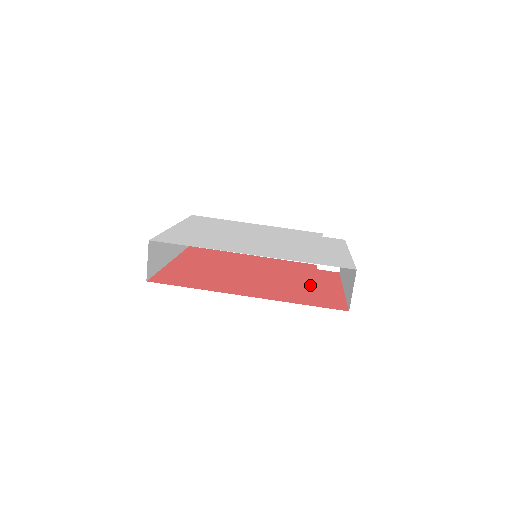
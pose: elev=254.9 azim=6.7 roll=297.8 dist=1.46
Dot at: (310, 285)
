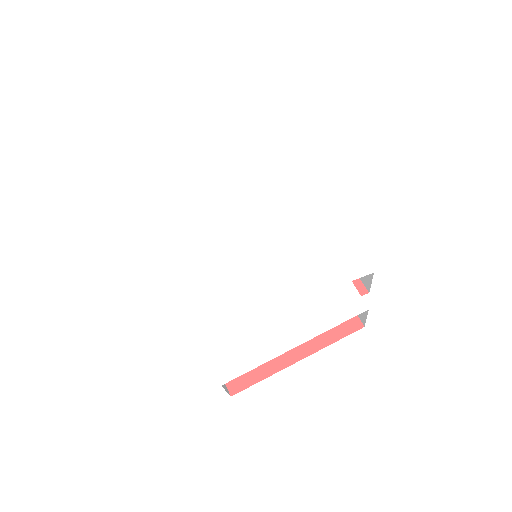
Dot at: occluded
